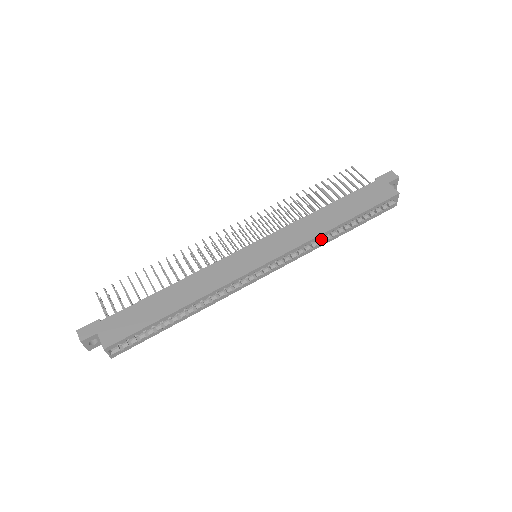
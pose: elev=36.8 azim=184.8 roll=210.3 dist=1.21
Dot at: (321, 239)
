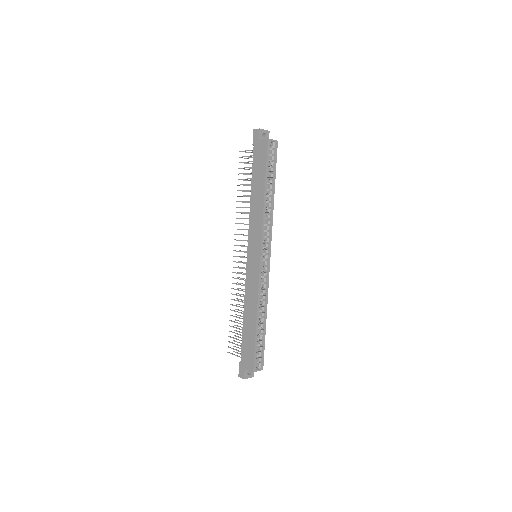
Dot at: (268, 210)
